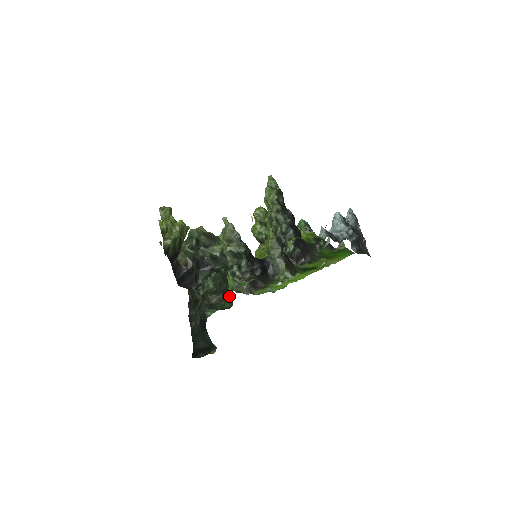
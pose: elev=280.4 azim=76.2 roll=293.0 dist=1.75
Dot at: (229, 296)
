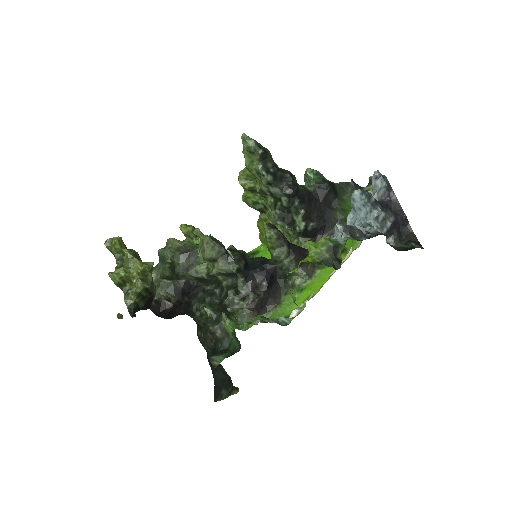
Dot at: (234, 333)
